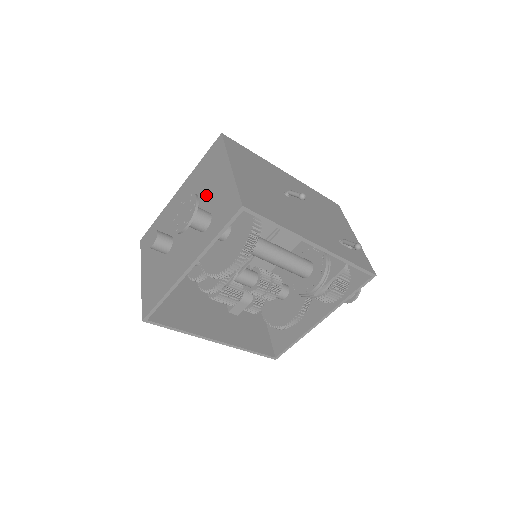
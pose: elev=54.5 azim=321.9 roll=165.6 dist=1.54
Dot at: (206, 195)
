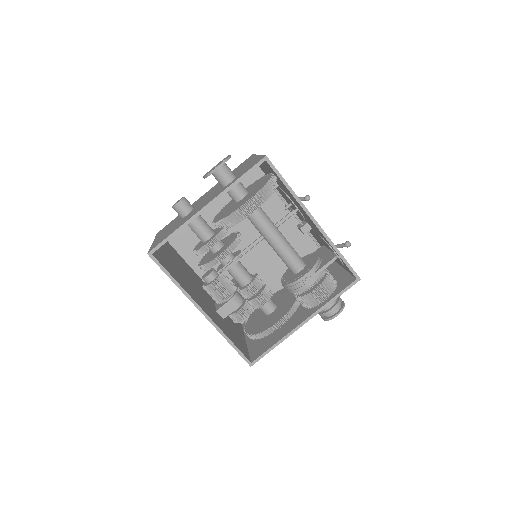
Dot at: occluded
